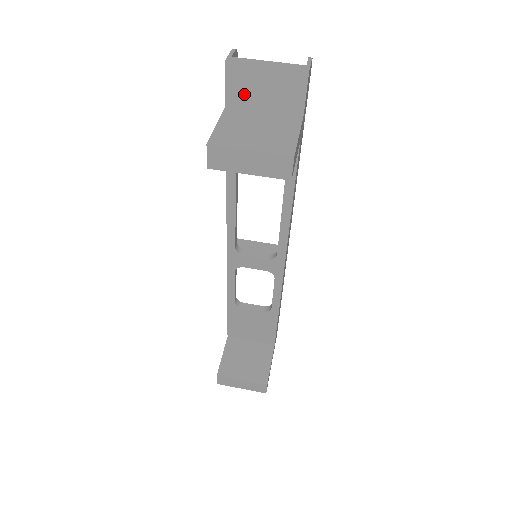
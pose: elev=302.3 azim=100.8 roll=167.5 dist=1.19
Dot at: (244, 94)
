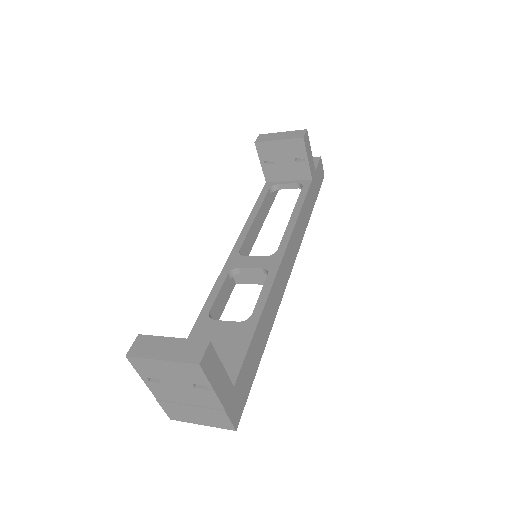
Dot at: occluded
